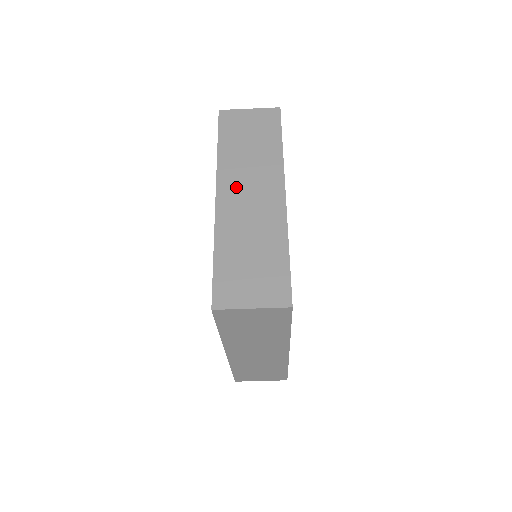
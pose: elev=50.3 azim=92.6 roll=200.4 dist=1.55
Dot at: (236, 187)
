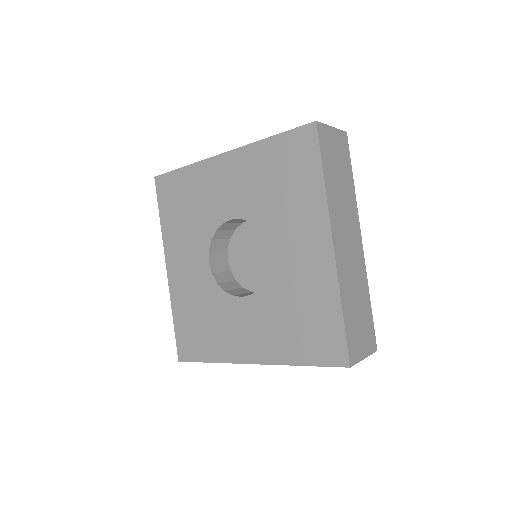
Dot at: occluded
